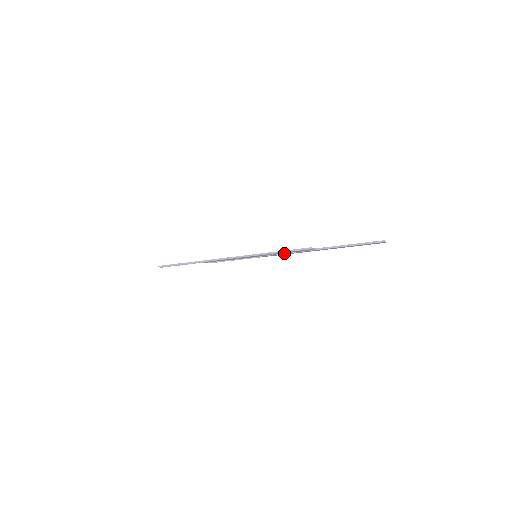
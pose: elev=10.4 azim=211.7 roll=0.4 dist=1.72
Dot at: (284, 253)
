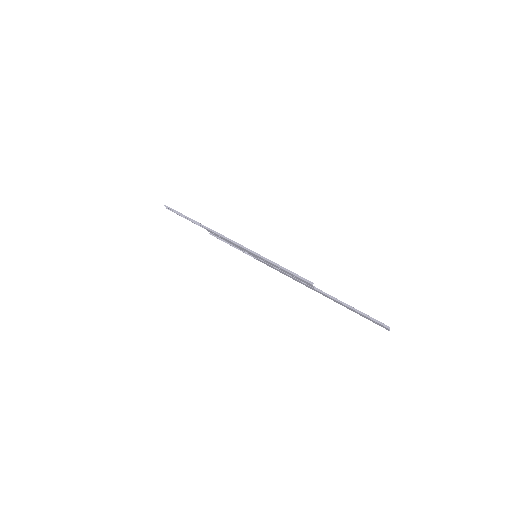
Dot at: (284, 271)
